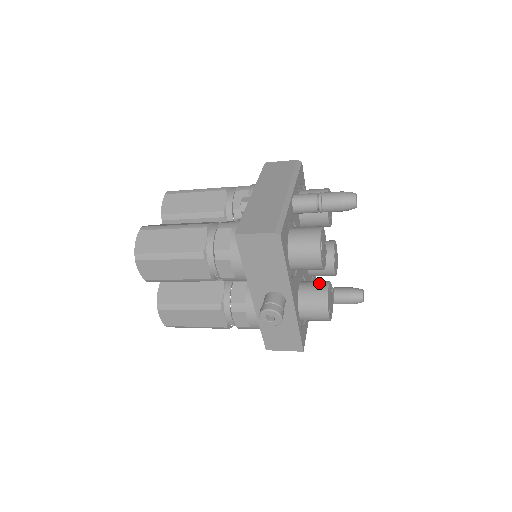
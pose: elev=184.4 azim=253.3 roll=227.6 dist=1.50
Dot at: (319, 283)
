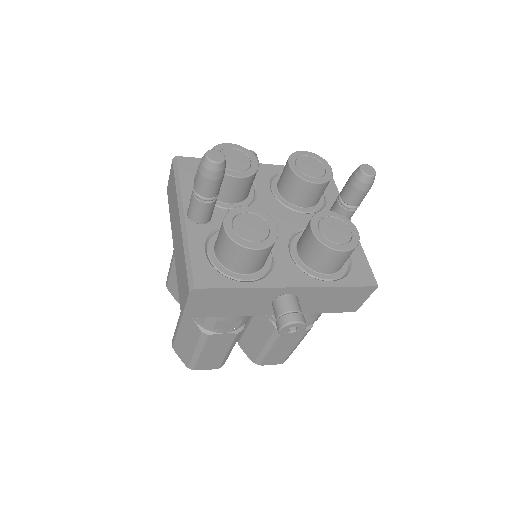
Dot at: (305, 233)
